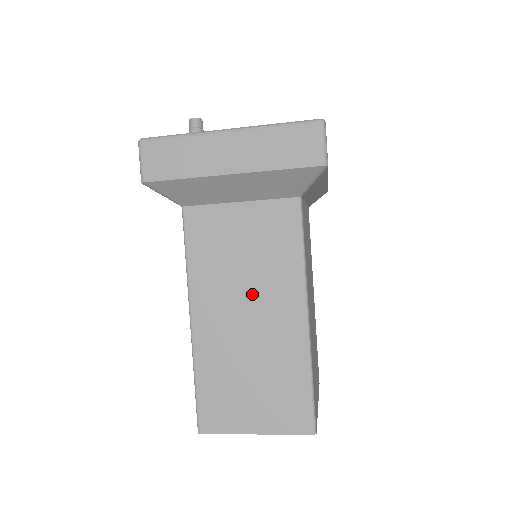
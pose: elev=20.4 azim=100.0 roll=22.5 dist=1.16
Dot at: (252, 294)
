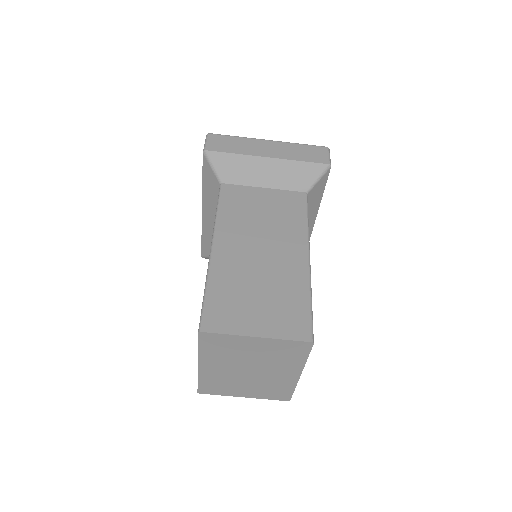
Dot at: (267, 237)
